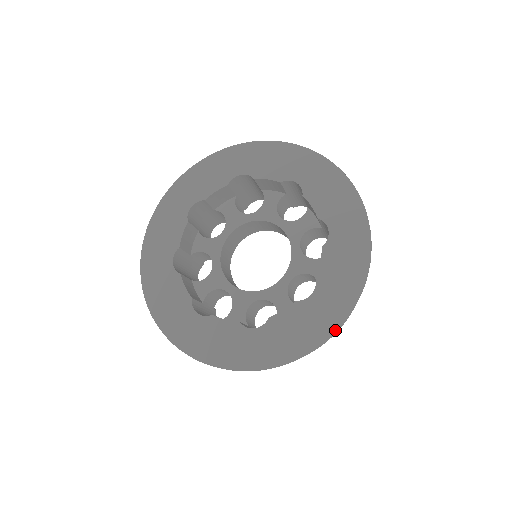
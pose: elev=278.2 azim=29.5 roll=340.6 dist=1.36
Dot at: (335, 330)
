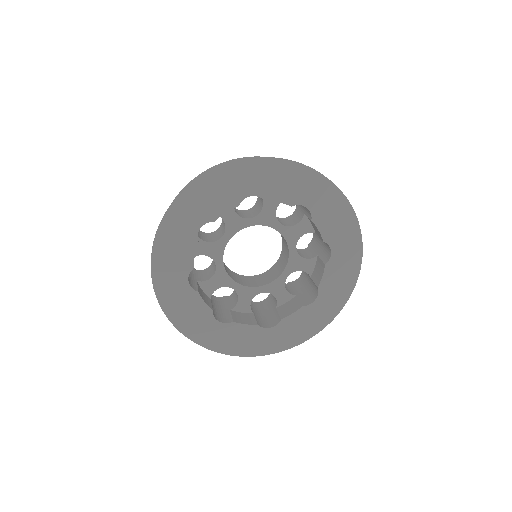
Dot at: occluded
